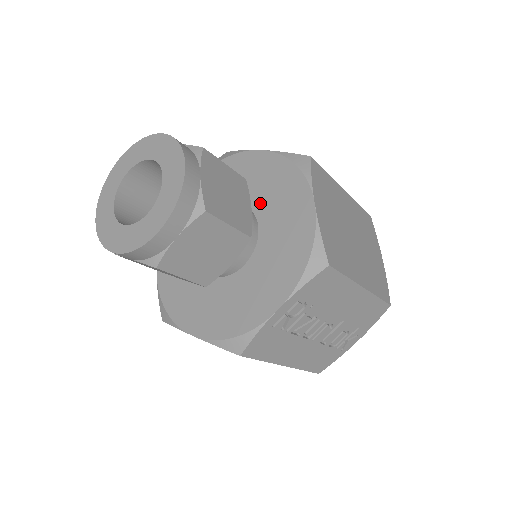
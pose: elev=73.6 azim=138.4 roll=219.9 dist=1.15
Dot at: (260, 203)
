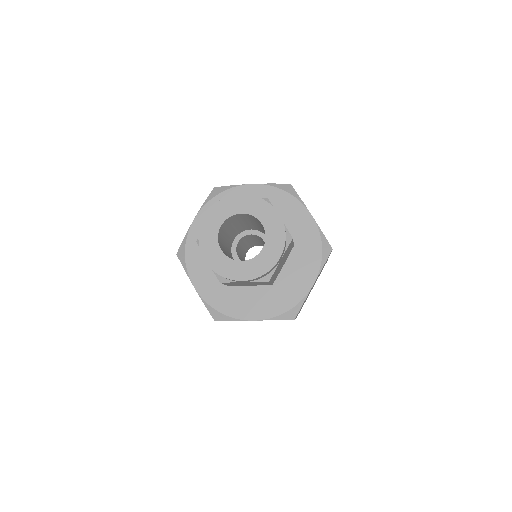
Dot at: occluded
